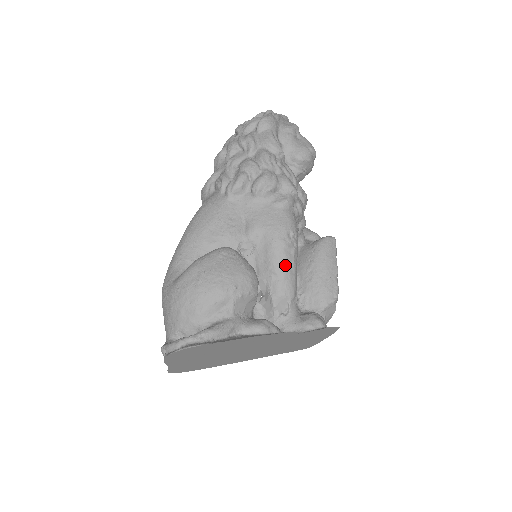
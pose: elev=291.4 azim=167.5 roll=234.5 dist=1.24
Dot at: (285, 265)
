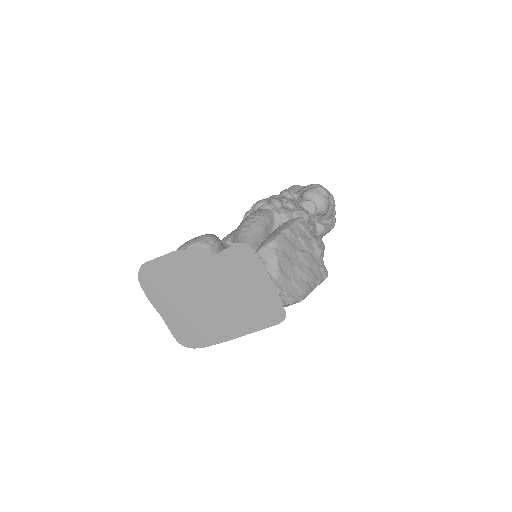
Dot at: (240, 232)
